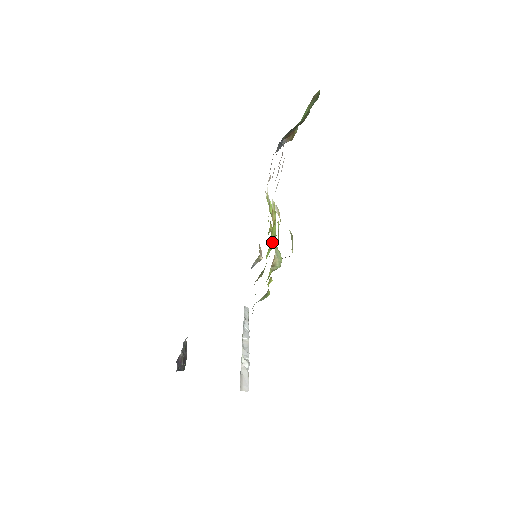
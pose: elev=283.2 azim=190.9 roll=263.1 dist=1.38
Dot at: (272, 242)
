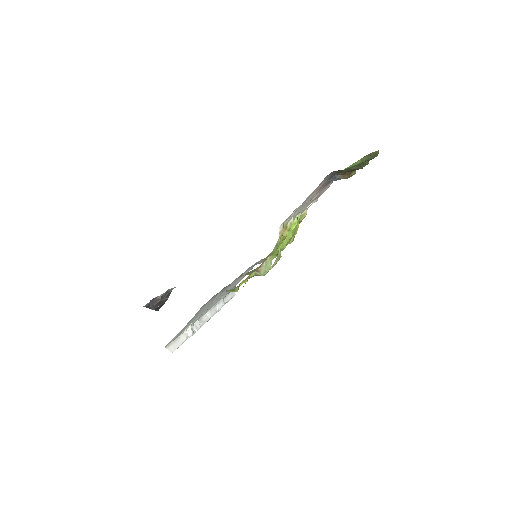
Dot at: (277, 253)
